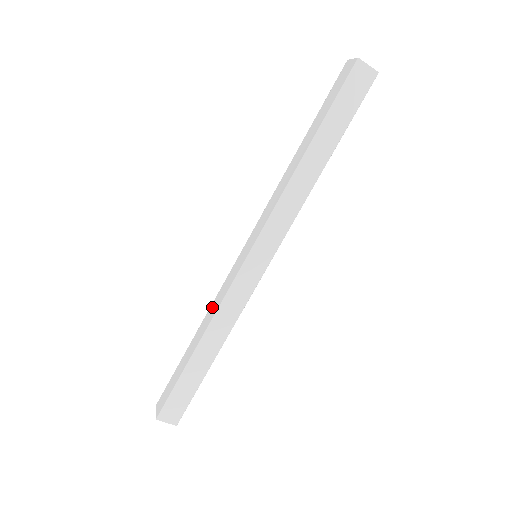
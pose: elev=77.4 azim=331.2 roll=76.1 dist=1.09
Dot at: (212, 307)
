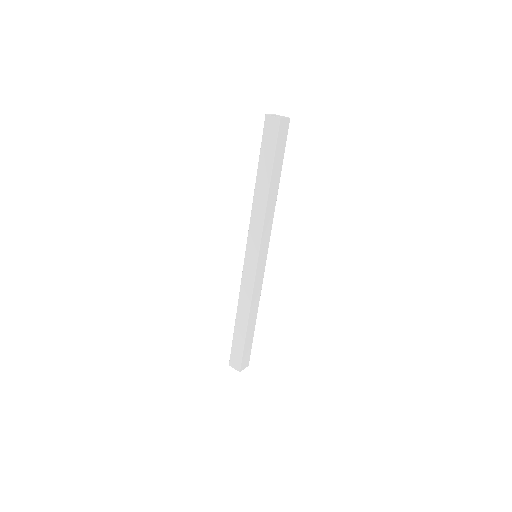
Dot at: (242, 298)
